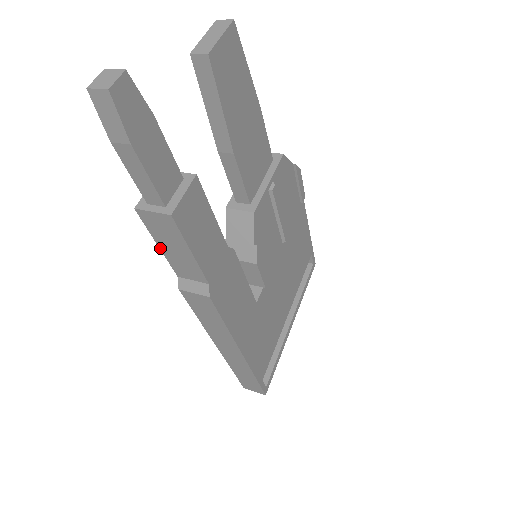
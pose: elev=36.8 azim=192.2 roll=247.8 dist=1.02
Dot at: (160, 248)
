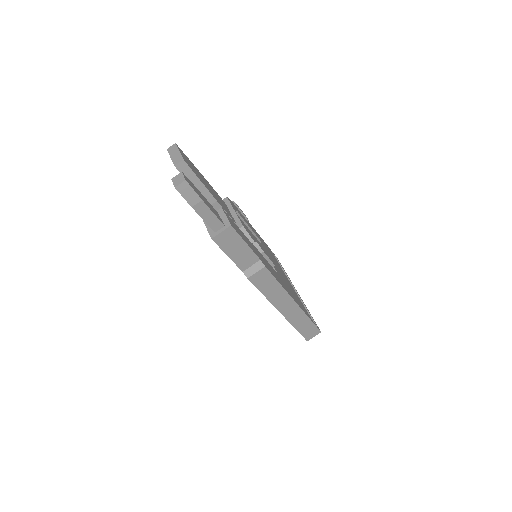
Dot at: (229, 257)
